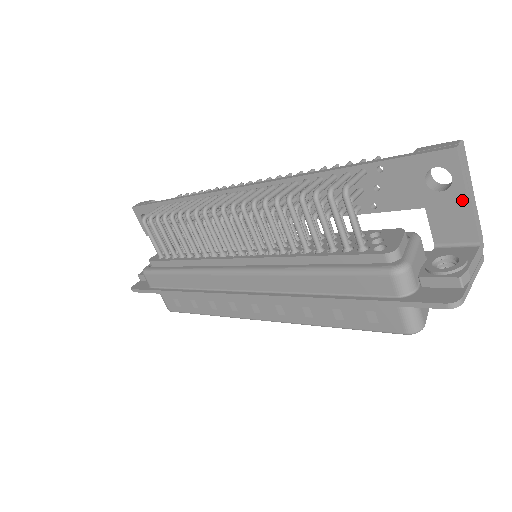
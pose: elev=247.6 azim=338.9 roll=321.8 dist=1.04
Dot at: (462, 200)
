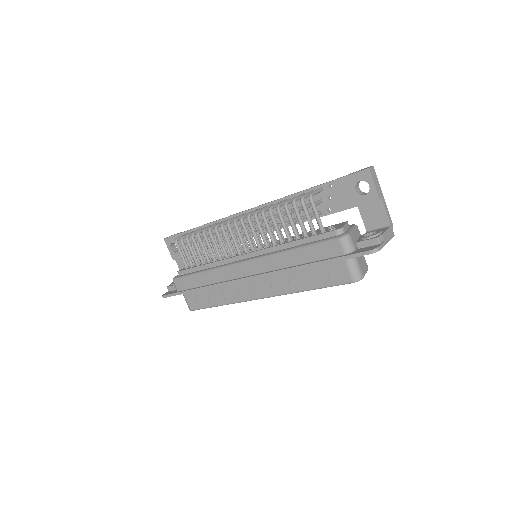
Dot at: (376, 198)
